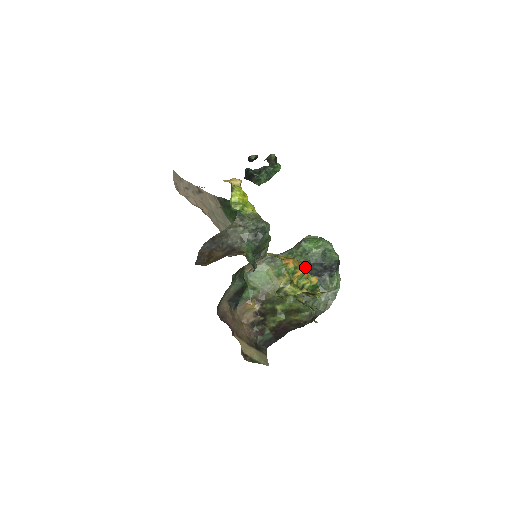
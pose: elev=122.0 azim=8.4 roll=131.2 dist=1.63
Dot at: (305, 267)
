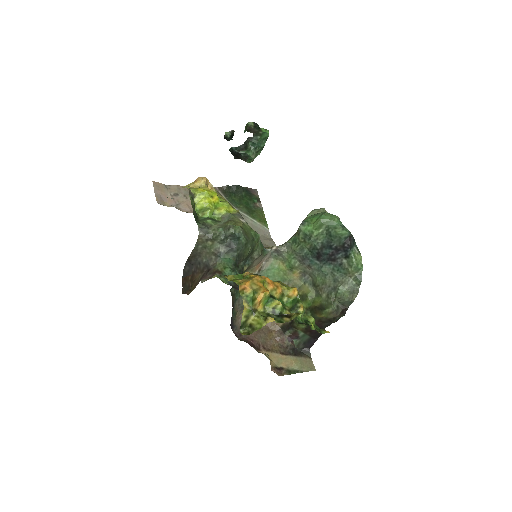
Dot at: (314, 254)
